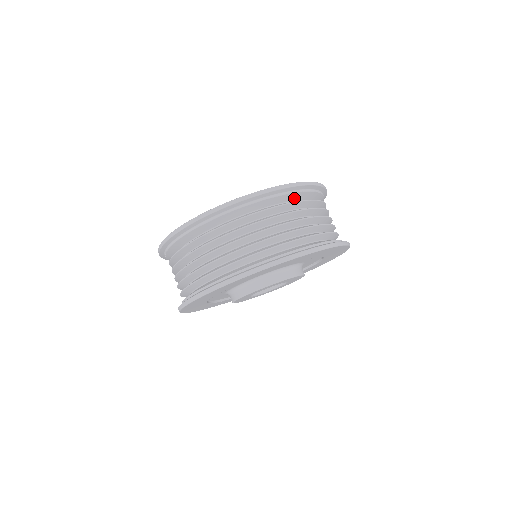
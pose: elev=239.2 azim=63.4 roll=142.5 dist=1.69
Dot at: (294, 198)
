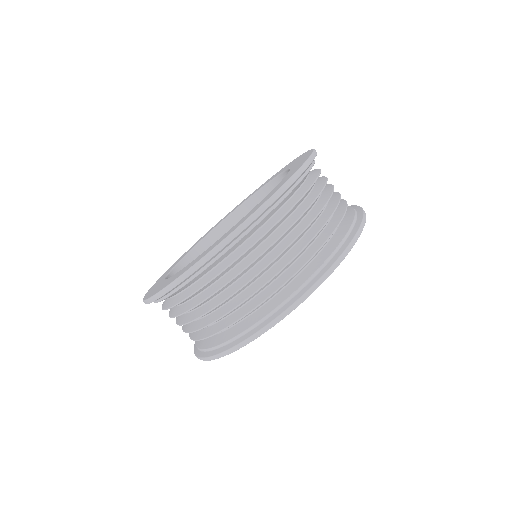
Dot at: (254, 230)
